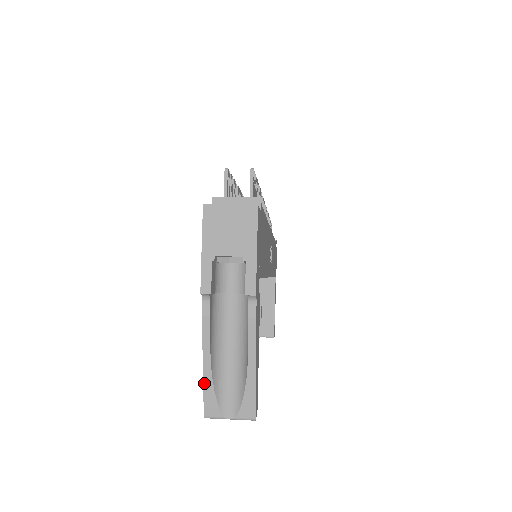
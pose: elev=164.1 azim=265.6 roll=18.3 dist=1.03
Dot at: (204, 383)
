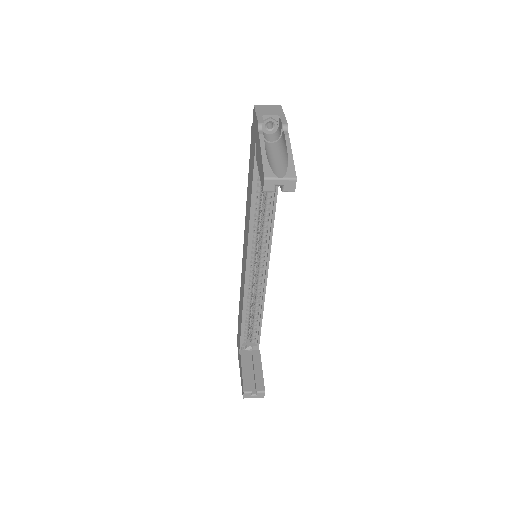
Dot at: (263, 161)
